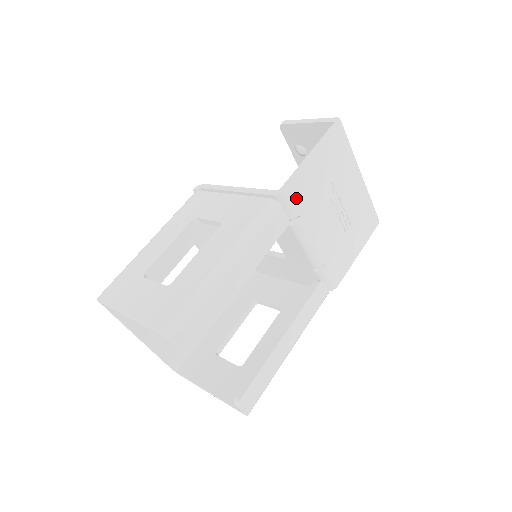
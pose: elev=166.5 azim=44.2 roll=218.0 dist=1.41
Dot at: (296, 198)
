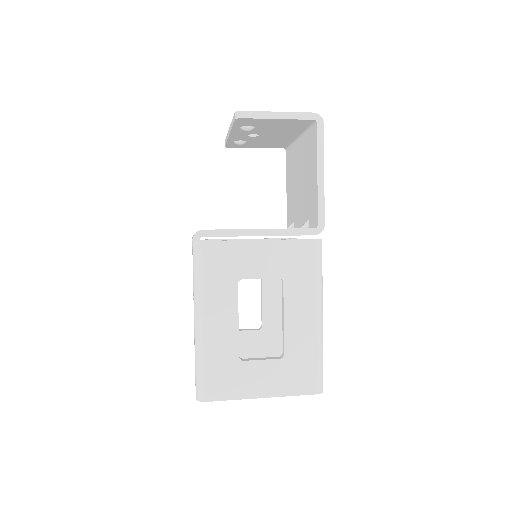
Dot at: occluded
